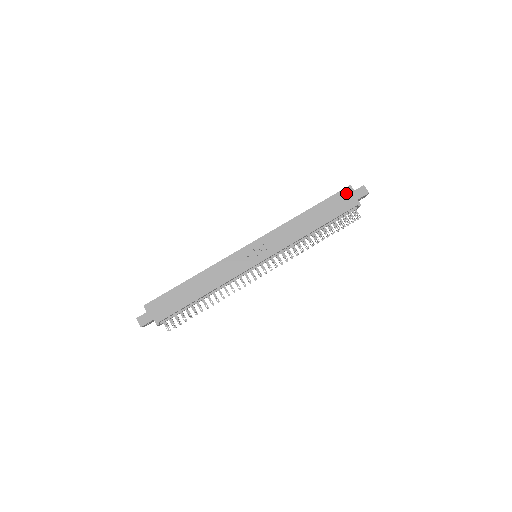
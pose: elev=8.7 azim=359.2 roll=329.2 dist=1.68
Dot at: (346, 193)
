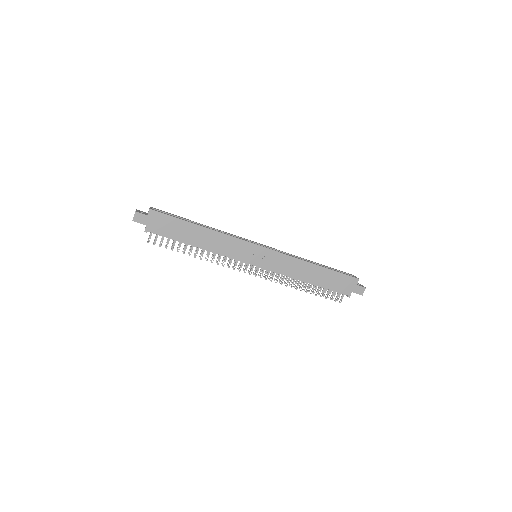
Dot at: (351, 281)
